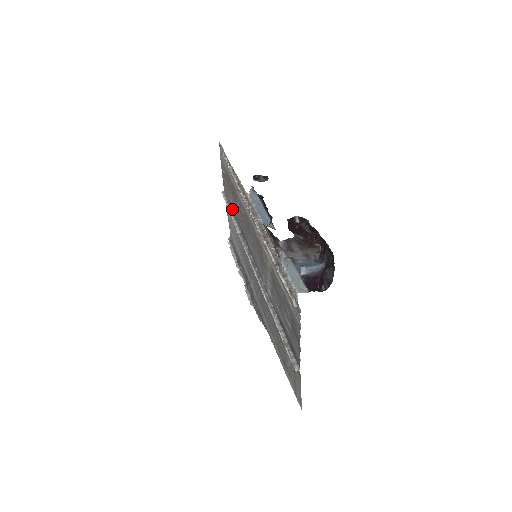
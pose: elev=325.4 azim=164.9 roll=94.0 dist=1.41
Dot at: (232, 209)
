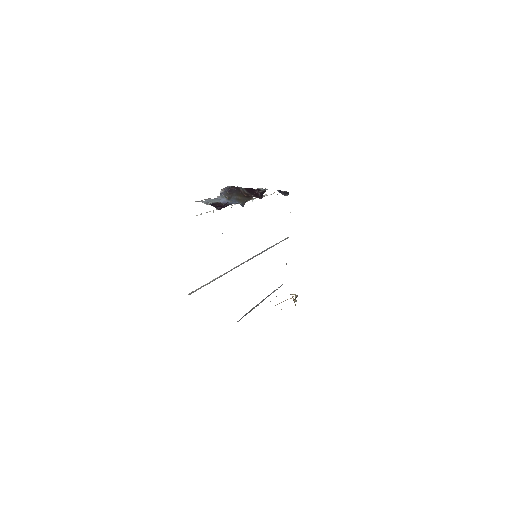
Dot at: occluded
